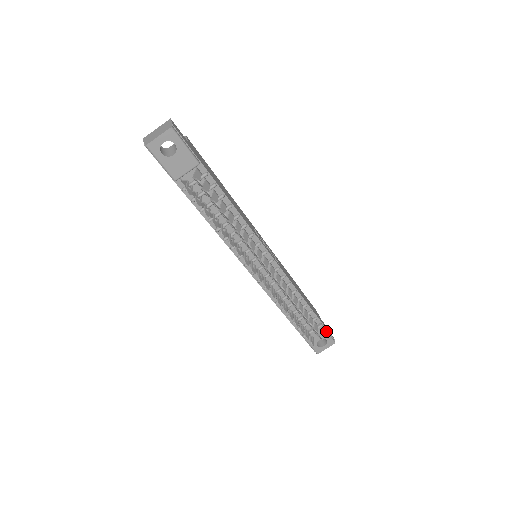
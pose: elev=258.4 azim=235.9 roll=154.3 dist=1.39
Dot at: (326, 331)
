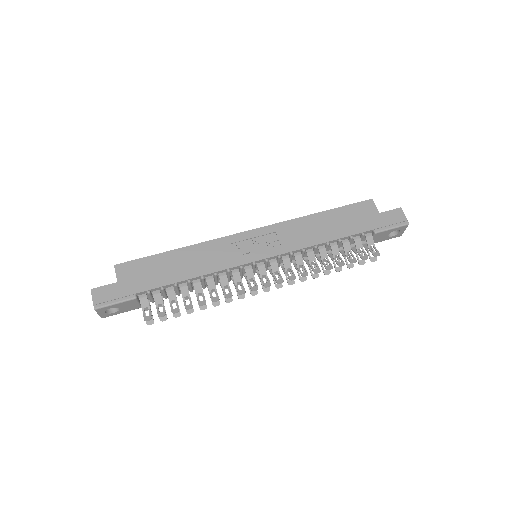
Dot at: (386, 230)
